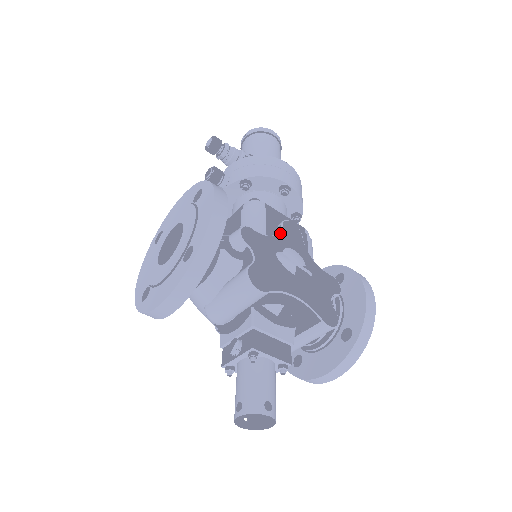
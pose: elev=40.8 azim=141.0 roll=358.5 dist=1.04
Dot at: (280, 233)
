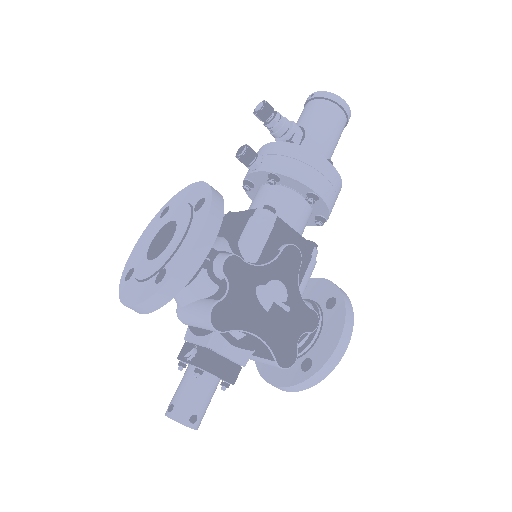
Dot at: (274, 261)
